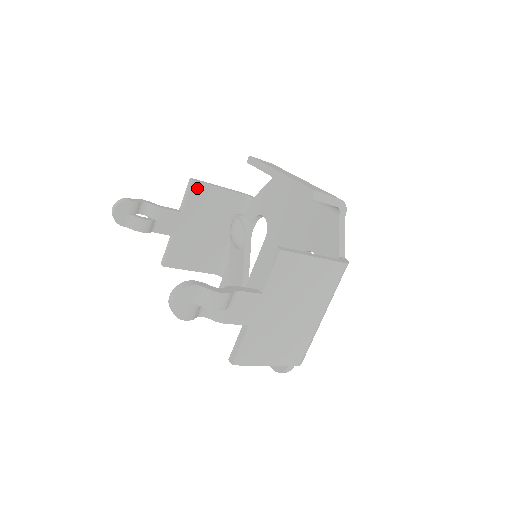
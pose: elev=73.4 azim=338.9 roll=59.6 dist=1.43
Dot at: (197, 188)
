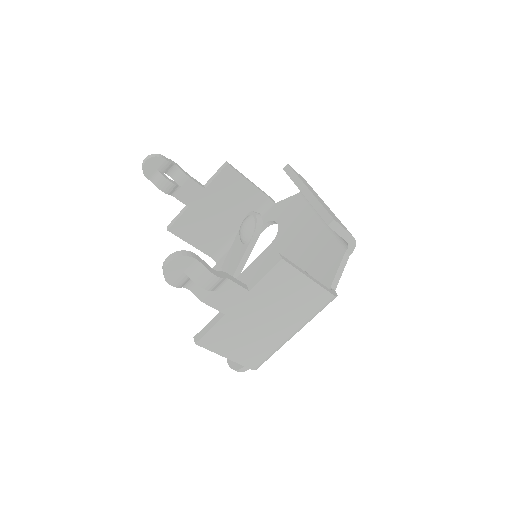
Dot at: (228, 173)
